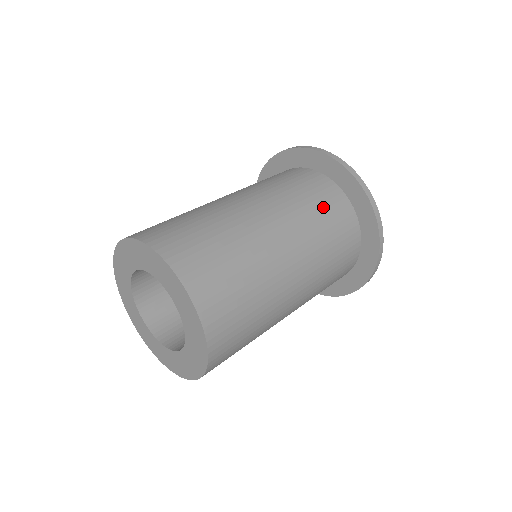
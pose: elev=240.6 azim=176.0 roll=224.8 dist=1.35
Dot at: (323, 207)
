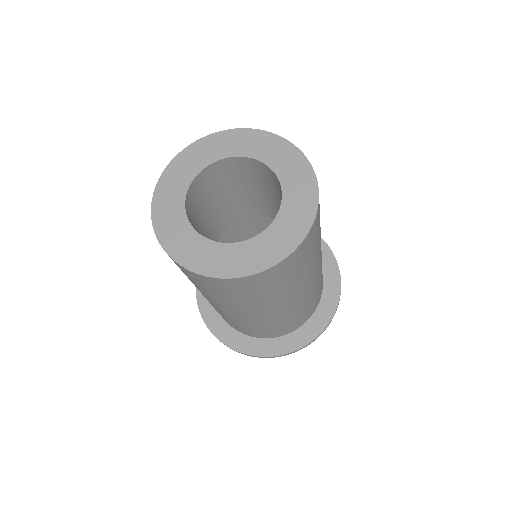
Dot at: occluded
